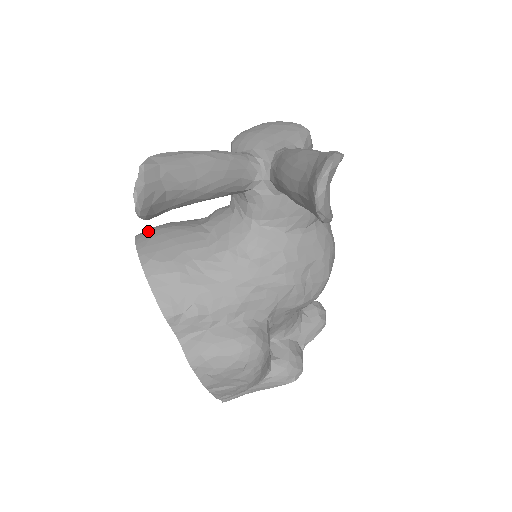
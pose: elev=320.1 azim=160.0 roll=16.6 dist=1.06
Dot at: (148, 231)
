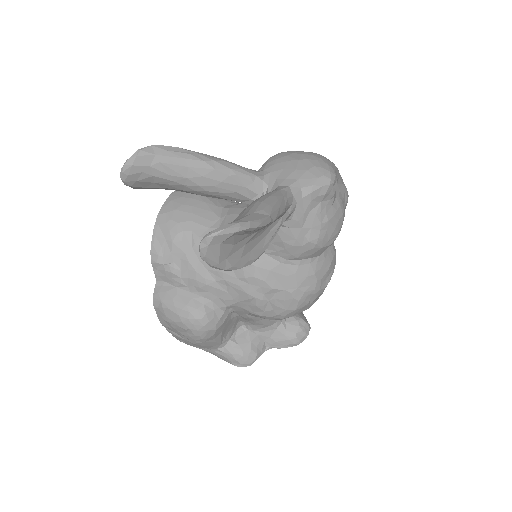
Dot at: occluded
